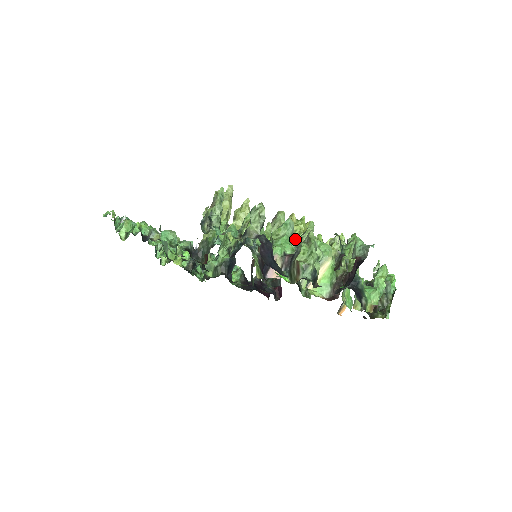
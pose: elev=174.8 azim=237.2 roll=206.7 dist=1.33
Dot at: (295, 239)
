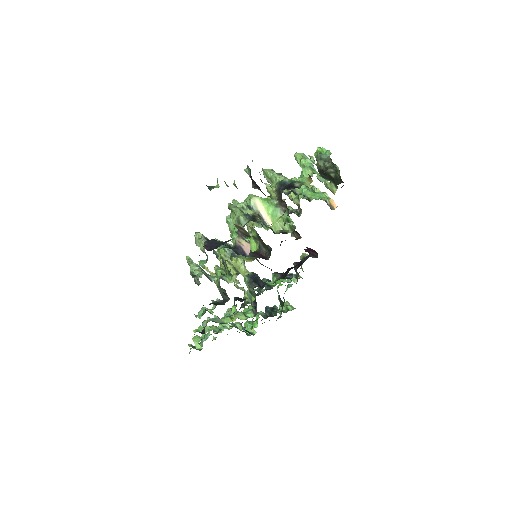
Dot at: occluded
